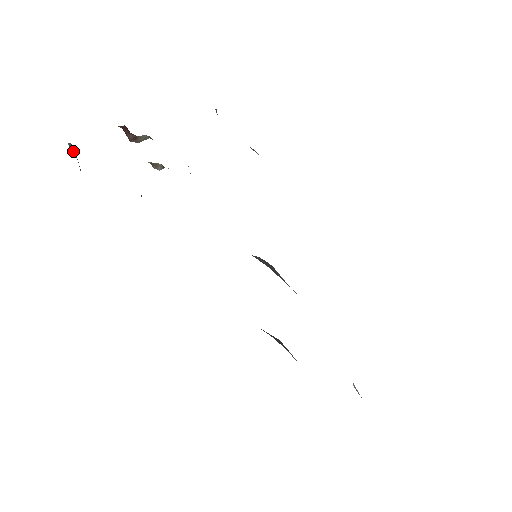
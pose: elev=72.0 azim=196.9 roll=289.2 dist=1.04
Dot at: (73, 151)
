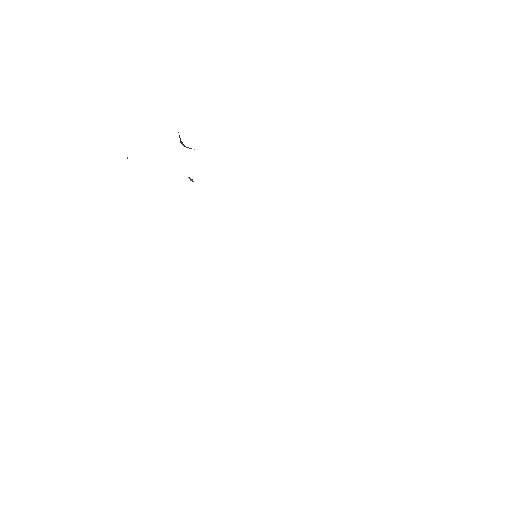
Dot at: occluded
